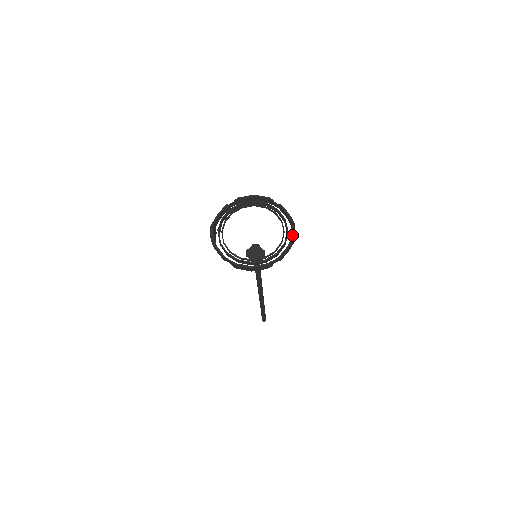
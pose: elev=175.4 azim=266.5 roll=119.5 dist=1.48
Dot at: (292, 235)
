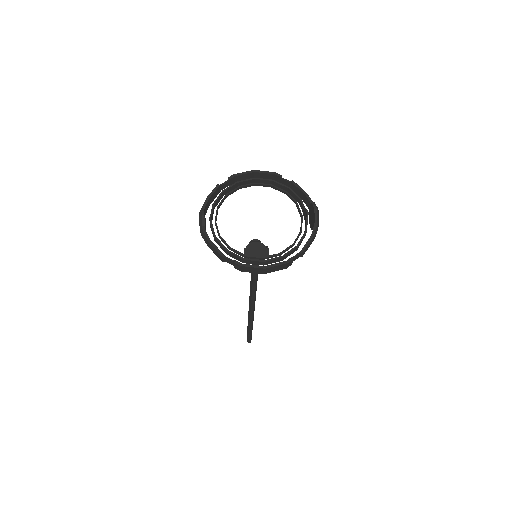
Dot at: (315, 220)
